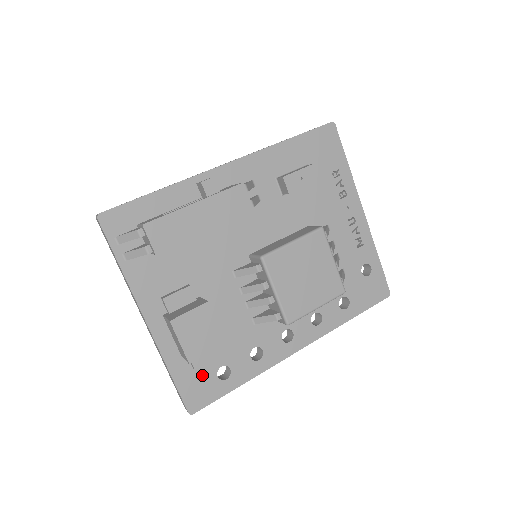
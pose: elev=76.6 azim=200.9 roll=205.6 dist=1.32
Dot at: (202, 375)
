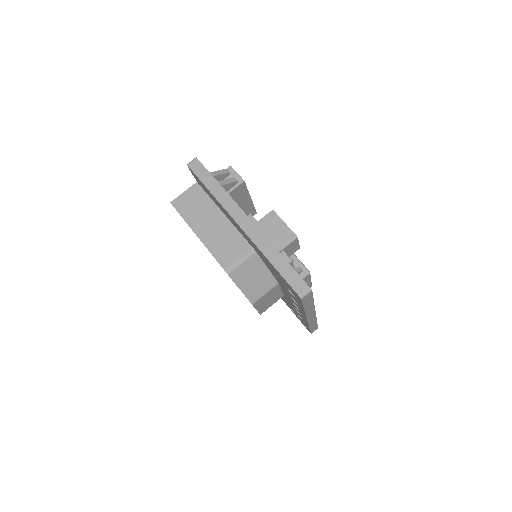
Dot at: occluded
